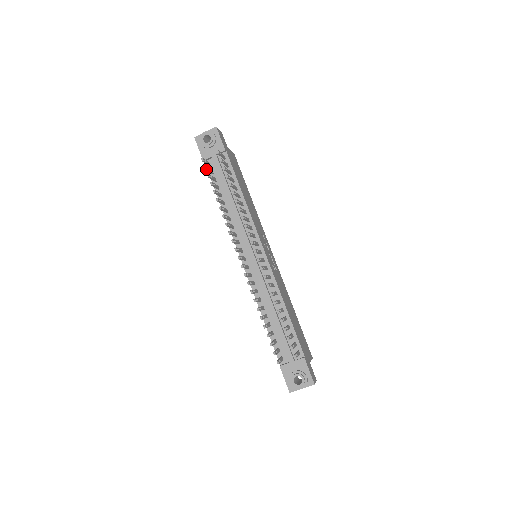
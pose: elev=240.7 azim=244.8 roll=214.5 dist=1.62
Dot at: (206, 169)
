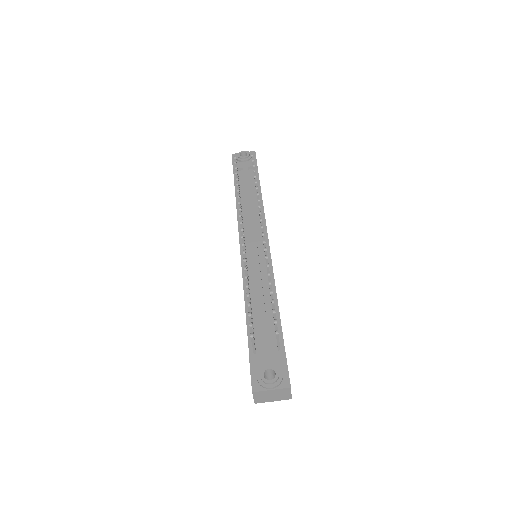
Dot at: (235, 164)
